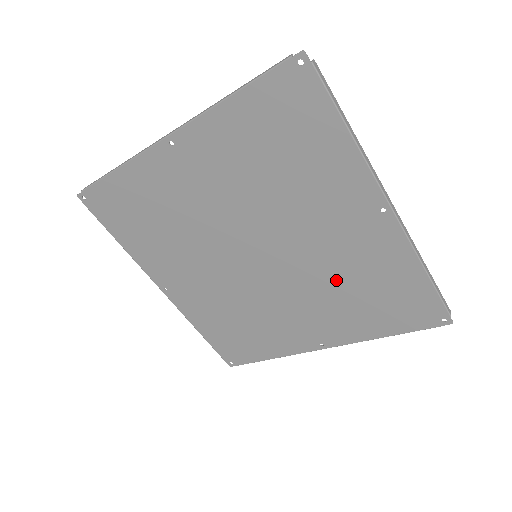
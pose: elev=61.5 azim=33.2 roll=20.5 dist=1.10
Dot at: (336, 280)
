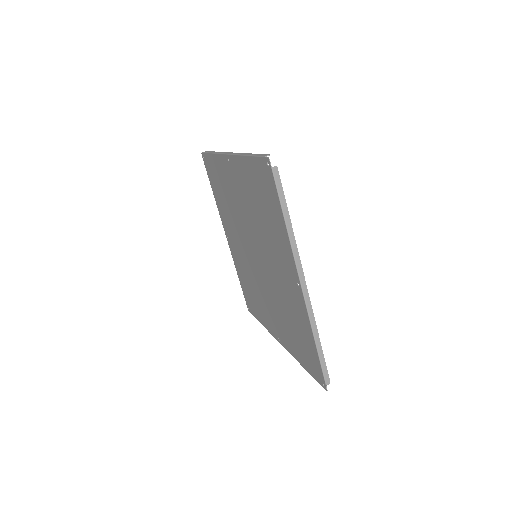
Dot at: (283, 306)
